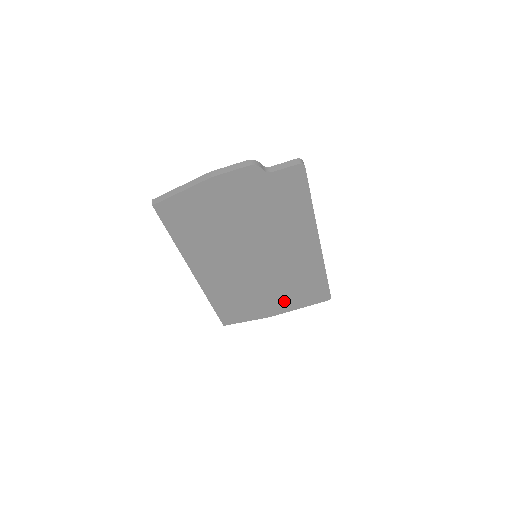
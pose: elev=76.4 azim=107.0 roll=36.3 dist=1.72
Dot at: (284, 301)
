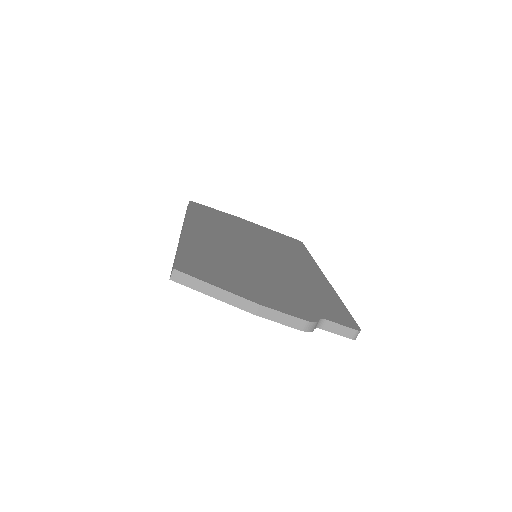
Dot at: occluded
